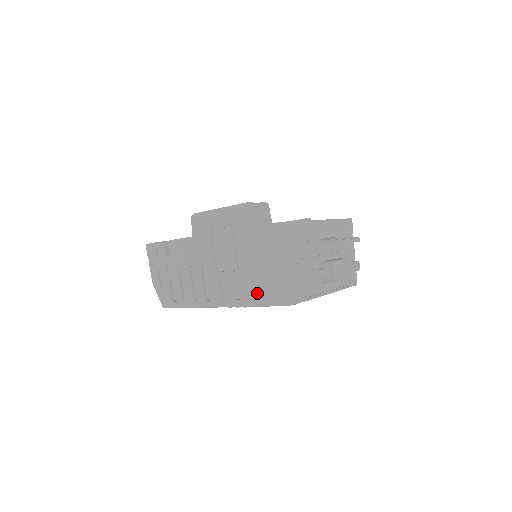
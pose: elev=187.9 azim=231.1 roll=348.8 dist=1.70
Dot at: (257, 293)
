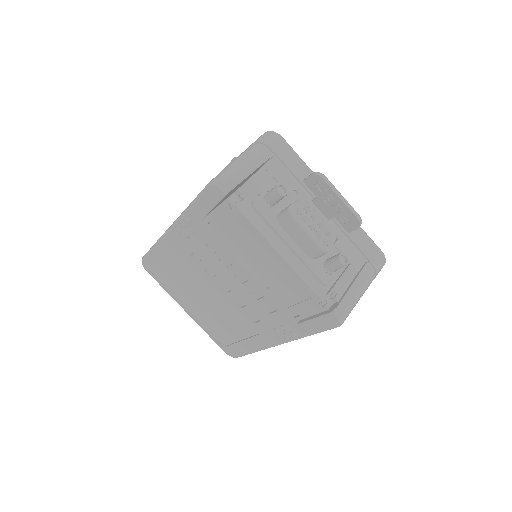
Dot at: occluded
